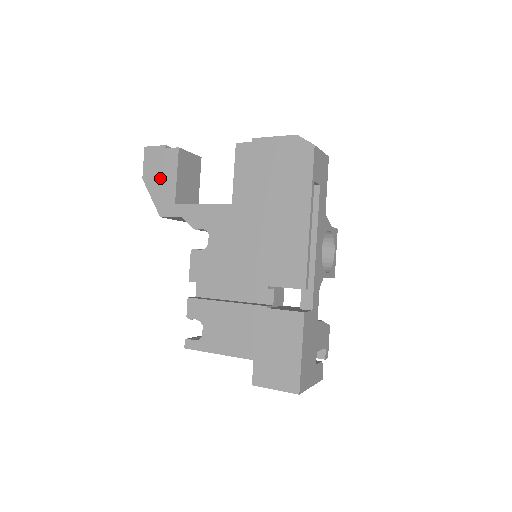
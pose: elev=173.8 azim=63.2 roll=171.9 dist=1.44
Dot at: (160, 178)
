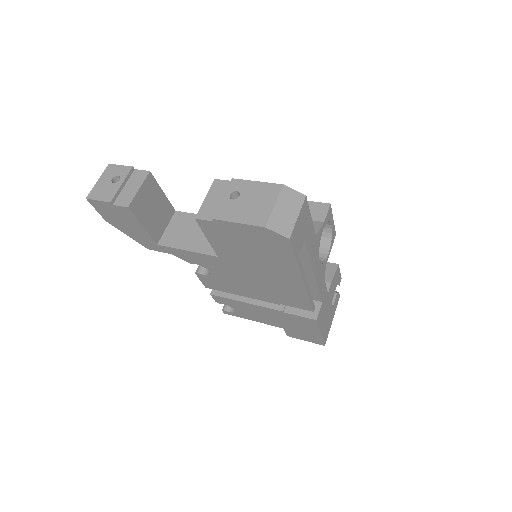
Dot at: (126, 225)
